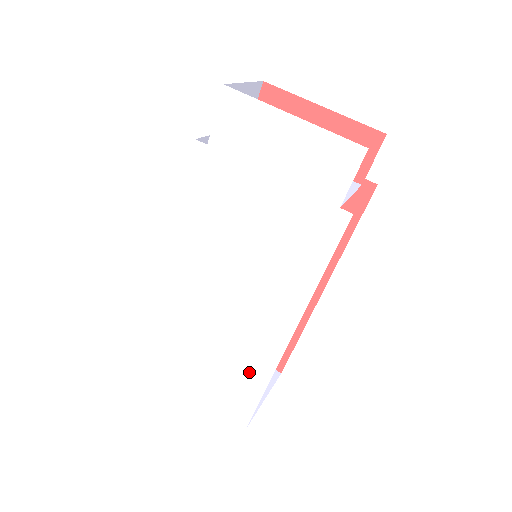
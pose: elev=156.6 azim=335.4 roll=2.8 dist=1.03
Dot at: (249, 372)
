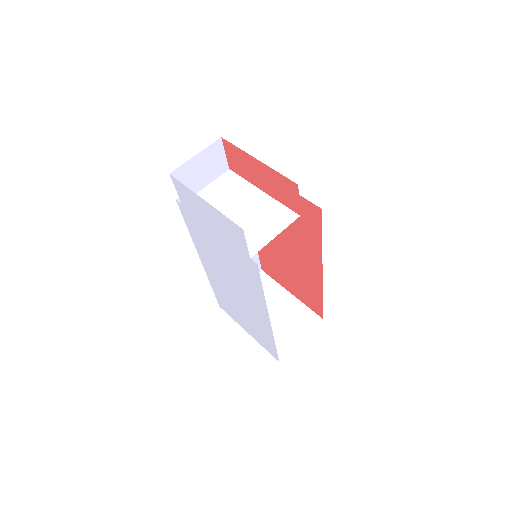
Dot at: (264, 333)
